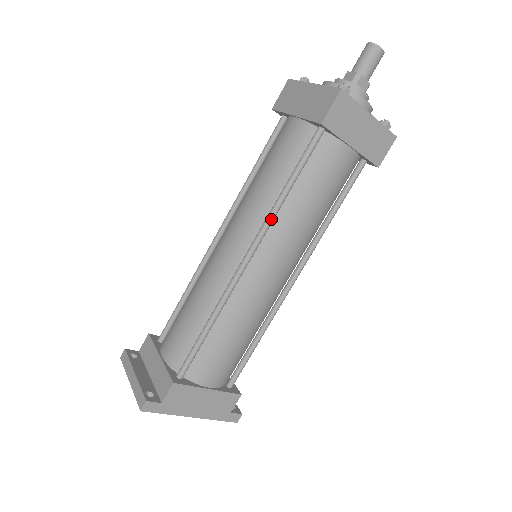
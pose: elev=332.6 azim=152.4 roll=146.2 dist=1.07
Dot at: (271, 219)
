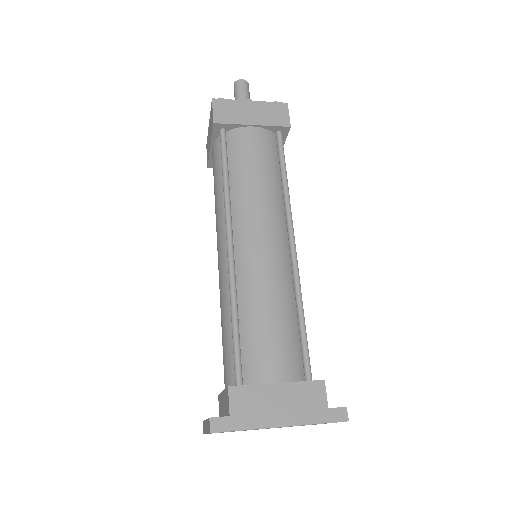
Dot at: (227, 203)
